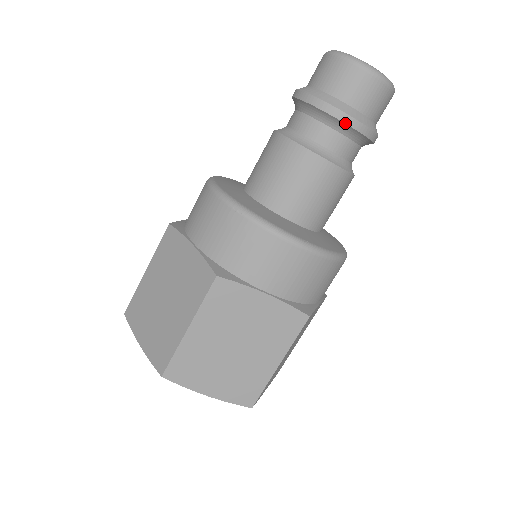
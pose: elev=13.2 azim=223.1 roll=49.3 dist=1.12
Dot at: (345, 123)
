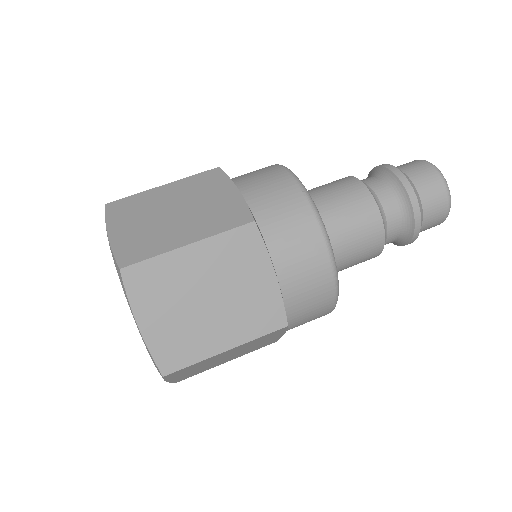
Dot at: (412, 206)
